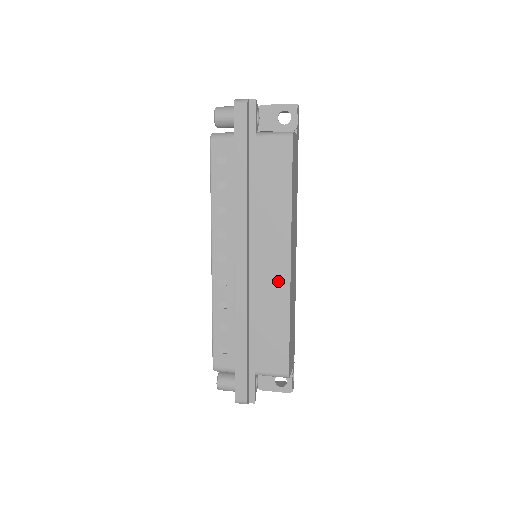
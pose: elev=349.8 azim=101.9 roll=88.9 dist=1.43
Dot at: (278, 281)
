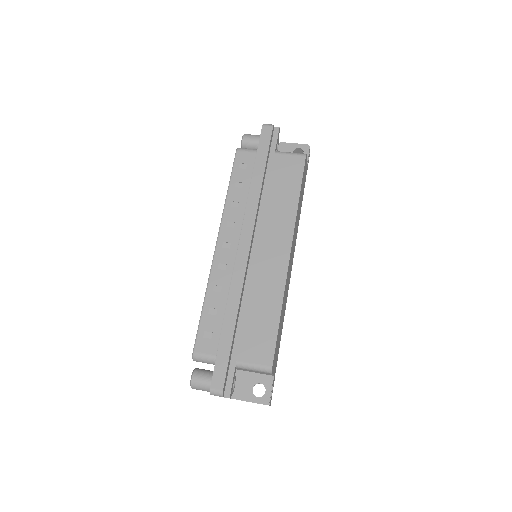
Dot at: (276, 270)
